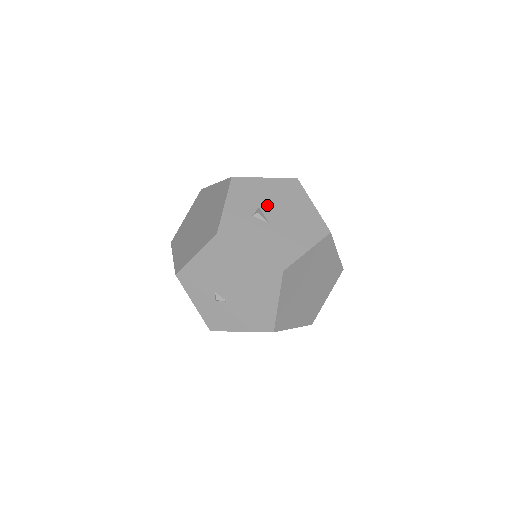
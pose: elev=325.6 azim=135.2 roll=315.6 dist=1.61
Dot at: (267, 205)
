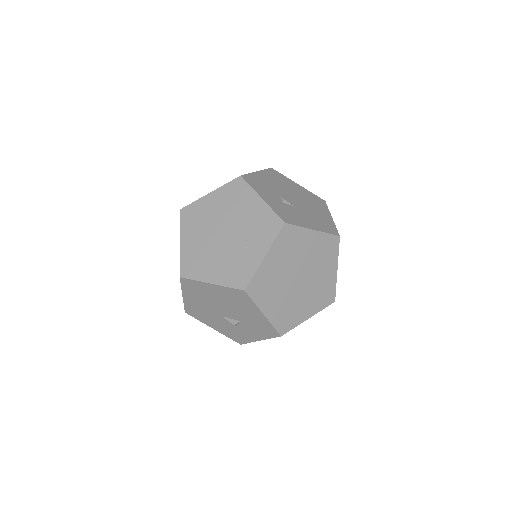
Dot at: occluded
